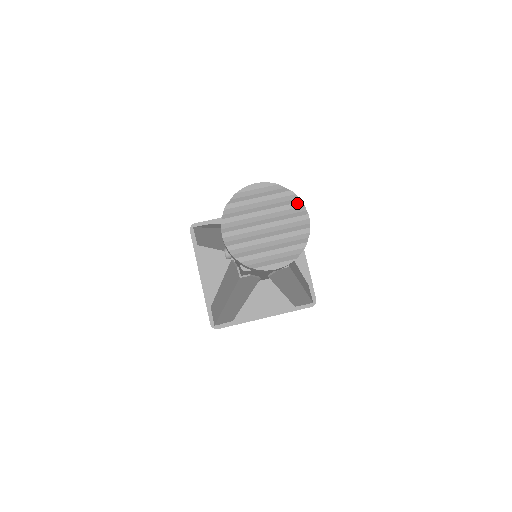
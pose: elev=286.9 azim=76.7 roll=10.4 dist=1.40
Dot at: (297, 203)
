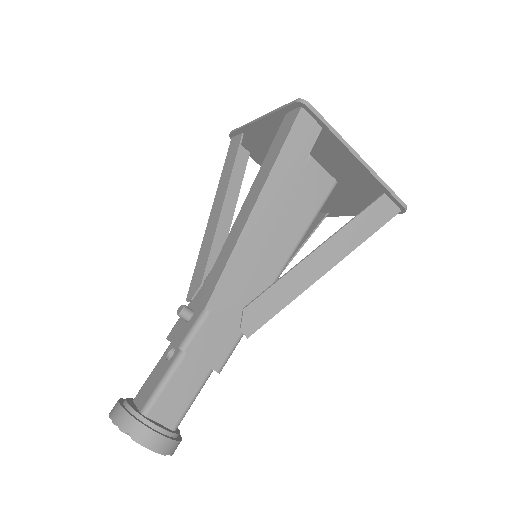
Dot at: occluded
